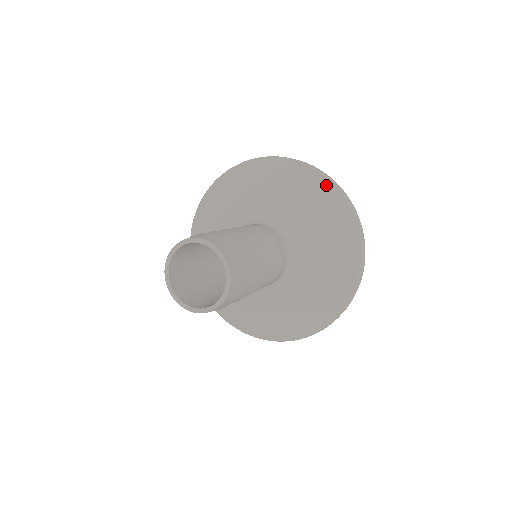
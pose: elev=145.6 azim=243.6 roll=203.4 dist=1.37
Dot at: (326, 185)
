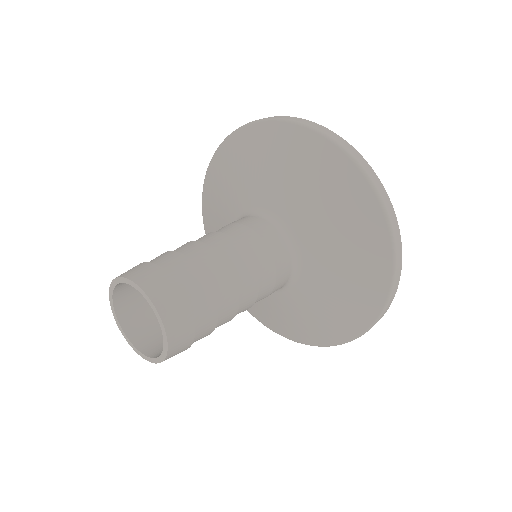
Dot at: (385, 253)
